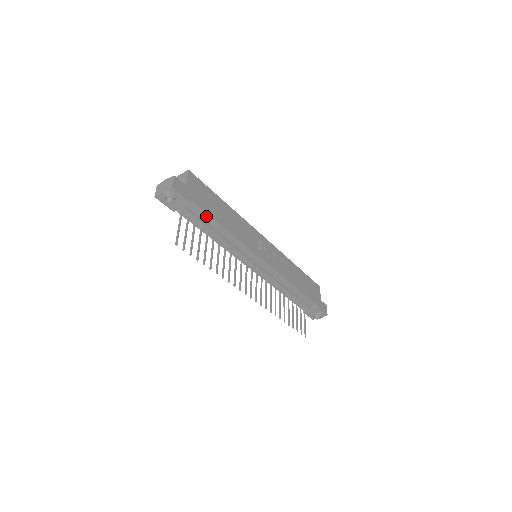
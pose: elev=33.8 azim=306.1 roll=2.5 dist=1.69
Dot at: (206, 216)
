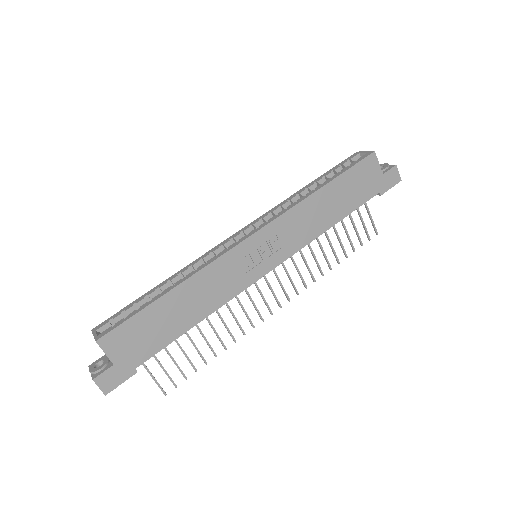
Dot at: (164, 345)
